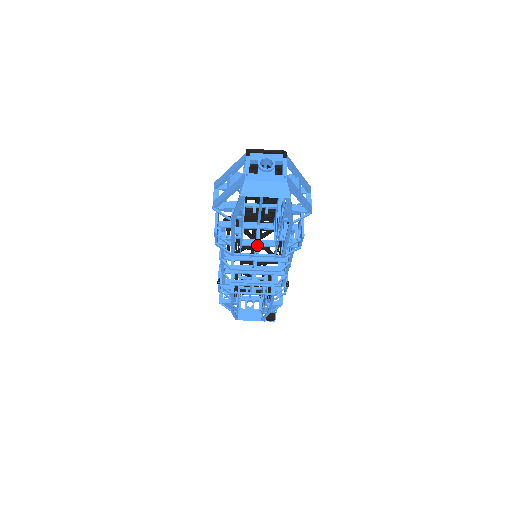
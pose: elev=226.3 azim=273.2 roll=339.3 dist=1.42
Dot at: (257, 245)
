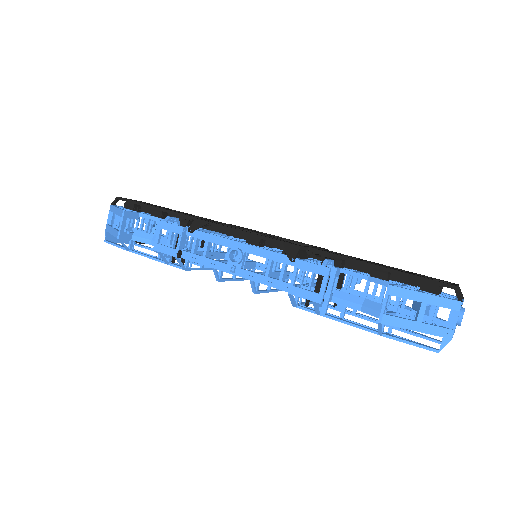
Dot at: occluded
